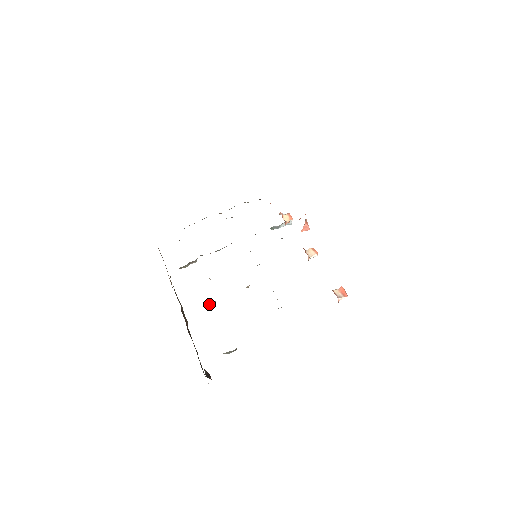
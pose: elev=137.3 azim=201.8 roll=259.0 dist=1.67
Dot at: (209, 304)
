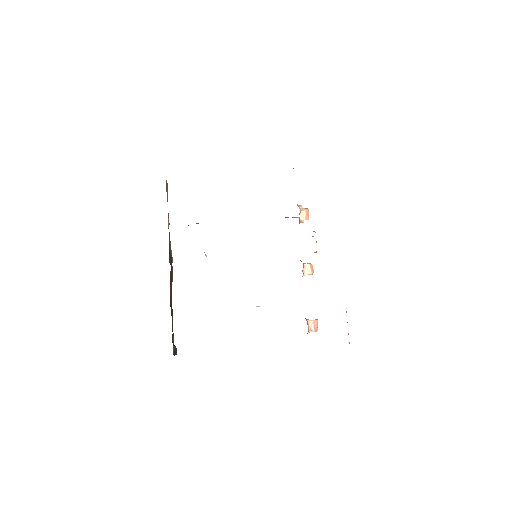
Dot at: occluded
